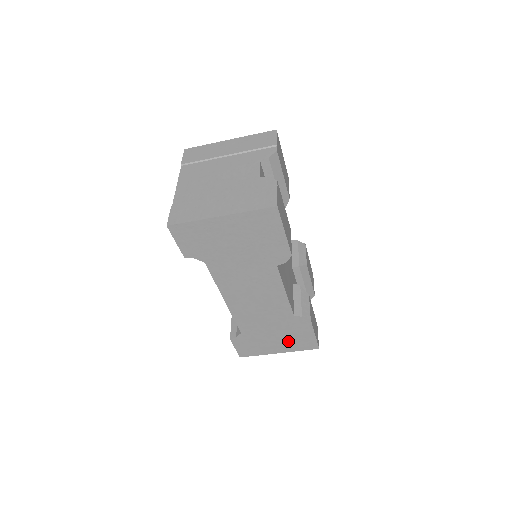
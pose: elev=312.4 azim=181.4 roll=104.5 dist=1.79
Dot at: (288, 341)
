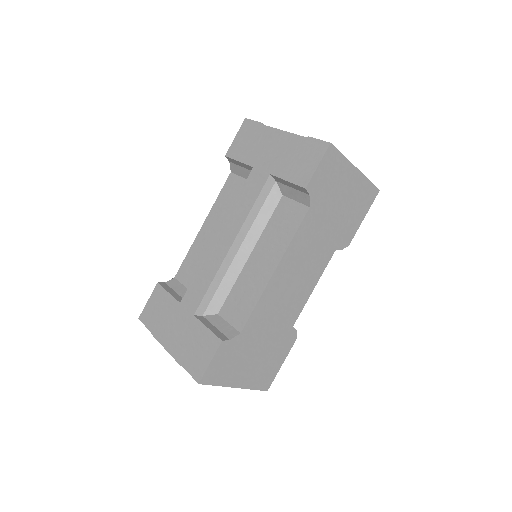
Dot at: (259, 367)
